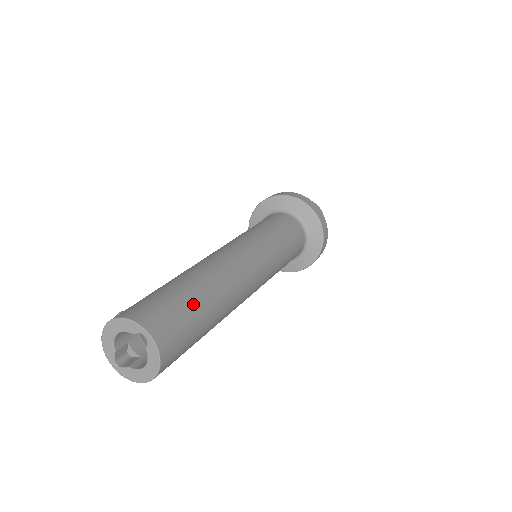
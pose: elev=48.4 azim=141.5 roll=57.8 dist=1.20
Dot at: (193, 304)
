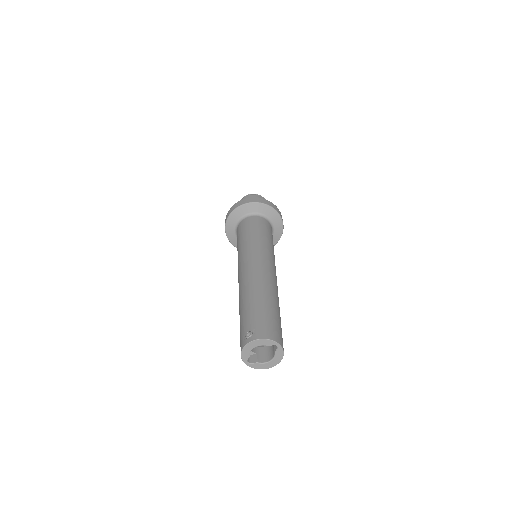
Dot at: (278, 316)
